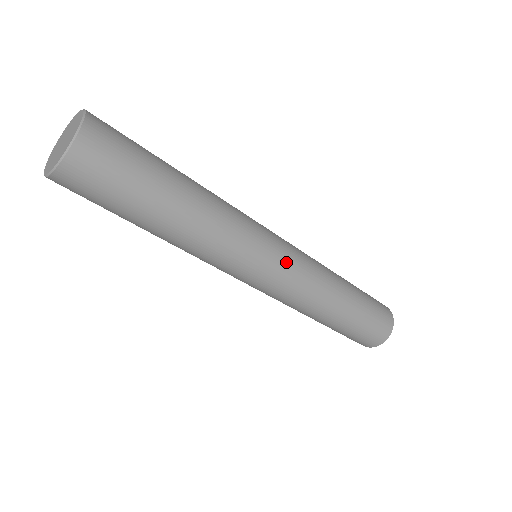
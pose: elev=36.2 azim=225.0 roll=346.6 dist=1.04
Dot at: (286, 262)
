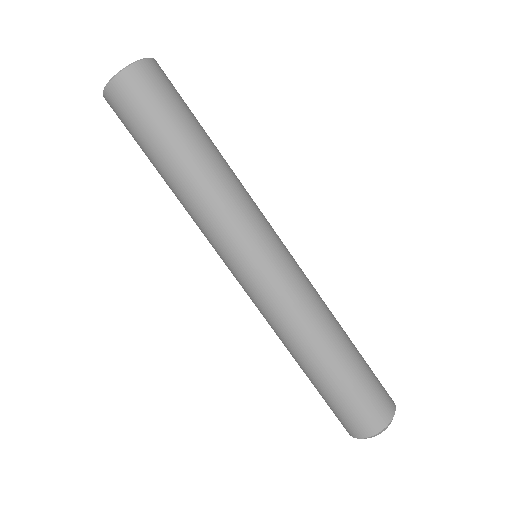
Dot at: (287, 256)
